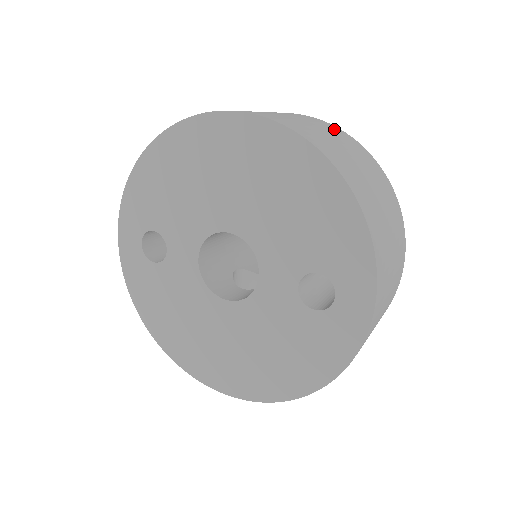
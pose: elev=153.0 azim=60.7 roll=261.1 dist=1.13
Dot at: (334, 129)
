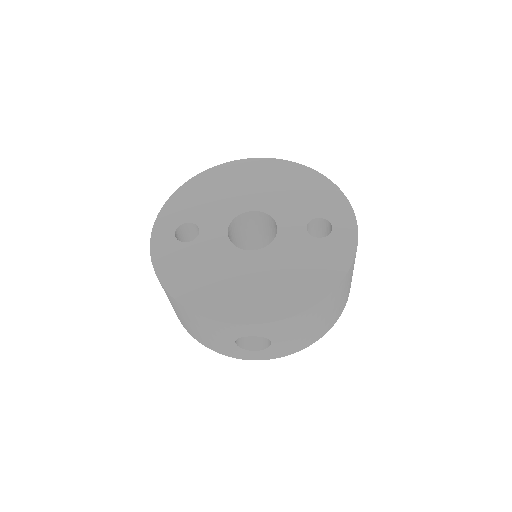
Dot at: occluded
